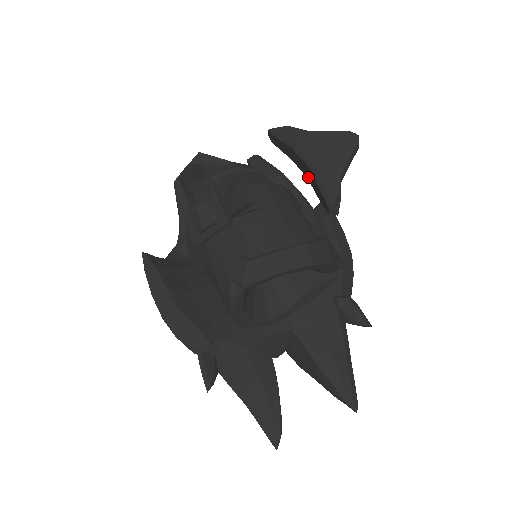
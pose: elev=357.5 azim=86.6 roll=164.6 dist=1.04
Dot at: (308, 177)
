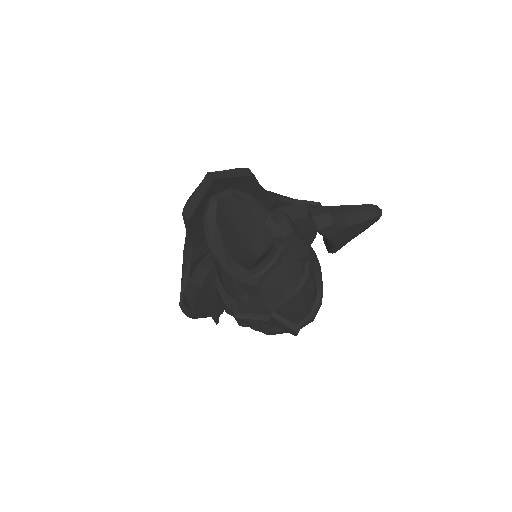
Dot at: occluded
